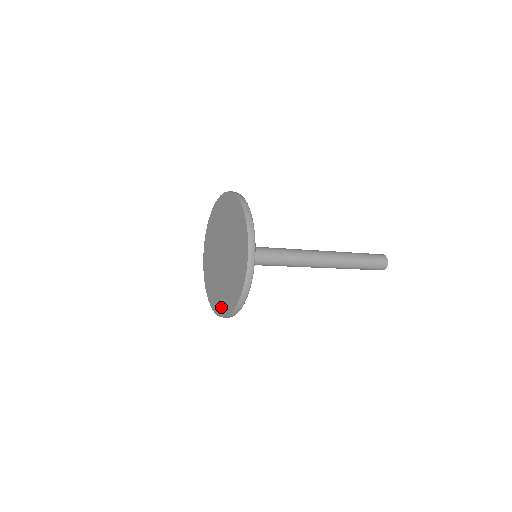
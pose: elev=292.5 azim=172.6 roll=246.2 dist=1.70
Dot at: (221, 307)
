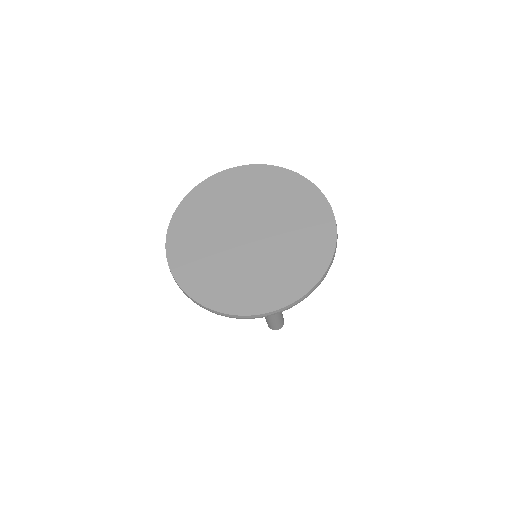
Dot at: (255, 300)
